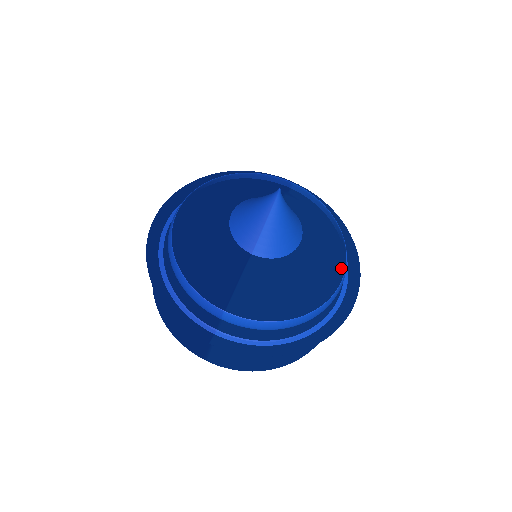
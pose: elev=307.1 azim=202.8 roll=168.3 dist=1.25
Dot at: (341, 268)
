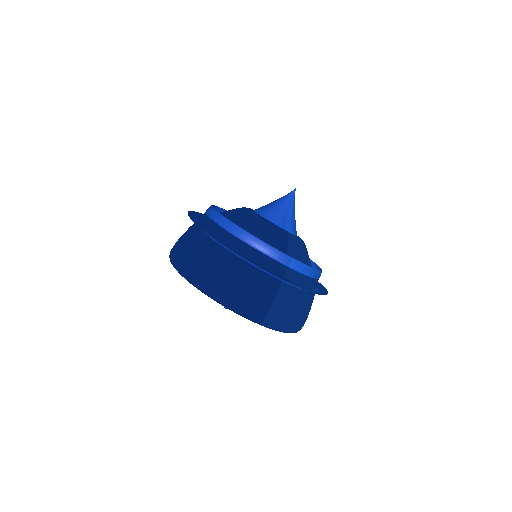
Dot at: occluded
